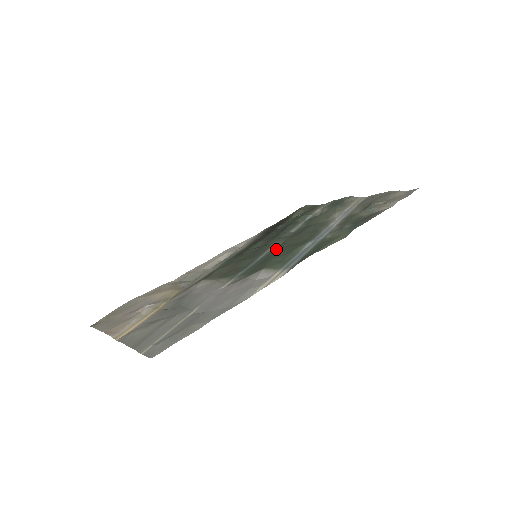
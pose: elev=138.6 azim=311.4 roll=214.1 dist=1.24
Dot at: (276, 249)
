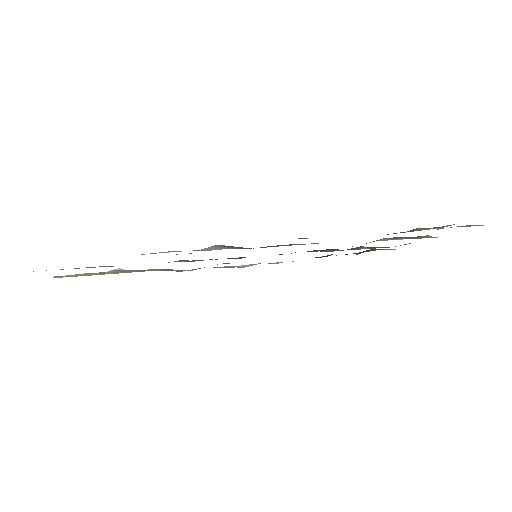
Dot at: occluded
